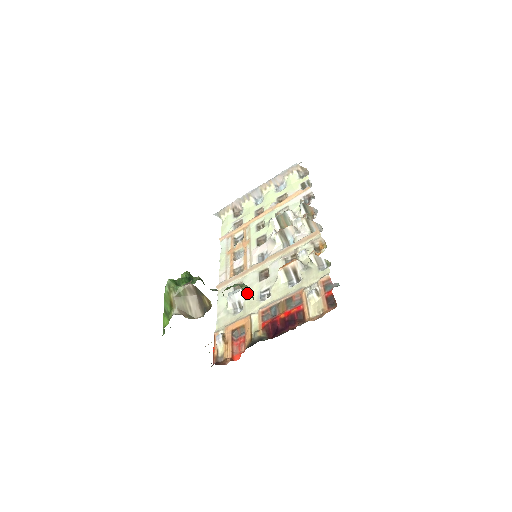
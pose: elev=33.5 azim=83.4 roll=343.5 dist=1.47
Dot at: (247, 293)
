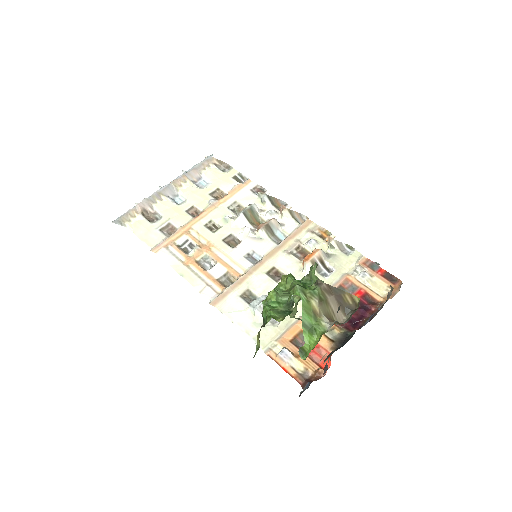
Dot at: occluded
